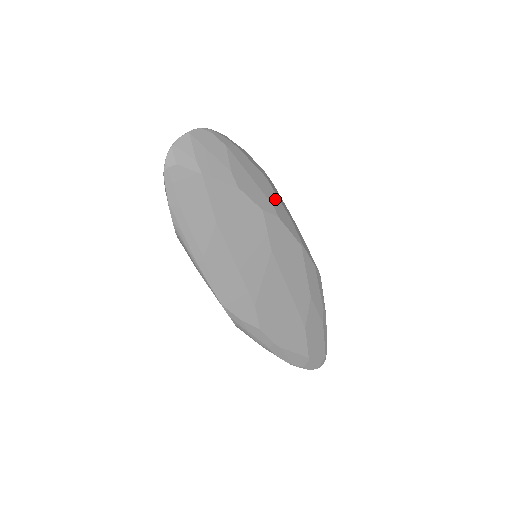
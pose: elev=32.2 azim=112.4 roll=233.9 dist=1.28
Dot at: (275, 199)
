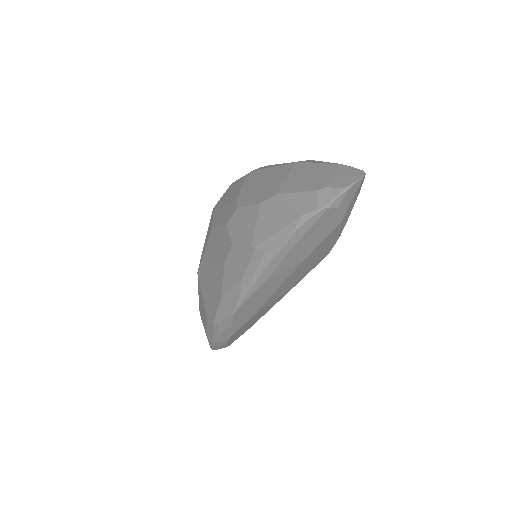
Dot at: occluded
